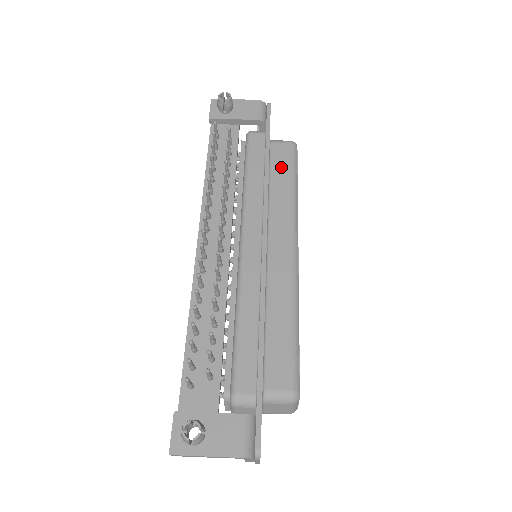
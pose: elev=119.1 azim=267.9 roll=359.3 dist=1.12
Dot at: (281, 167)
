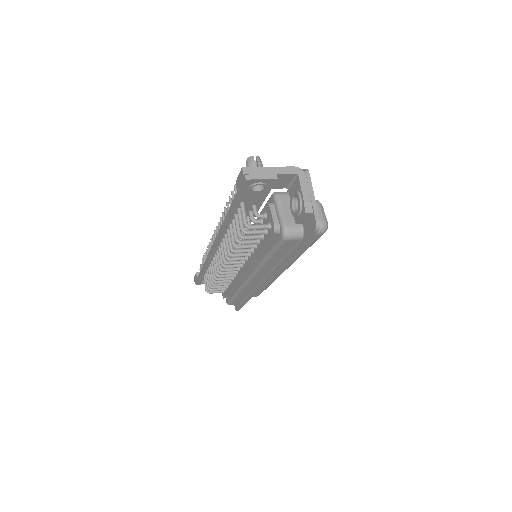
Dot at: occluded
